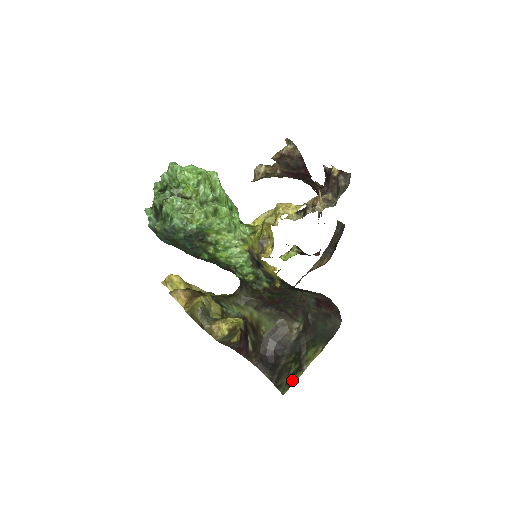
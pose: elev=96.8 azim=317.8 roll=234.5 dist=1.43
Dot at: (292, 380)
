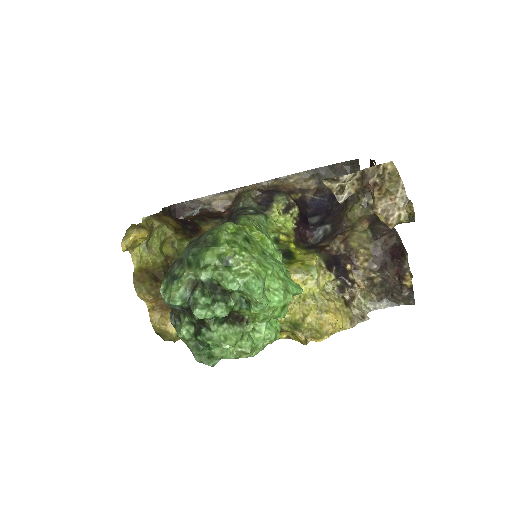
Dot at: occluded
